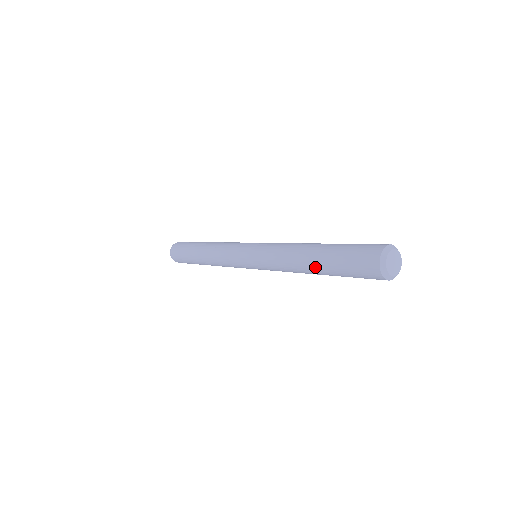
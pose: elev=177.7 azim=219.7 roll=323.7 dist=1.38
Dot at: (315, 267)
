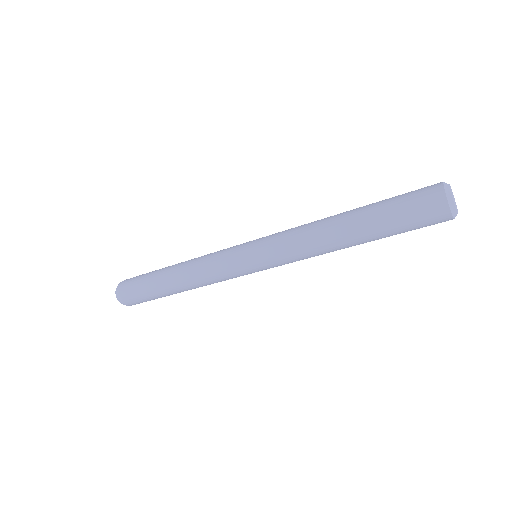
Dot at: (356, 231)
